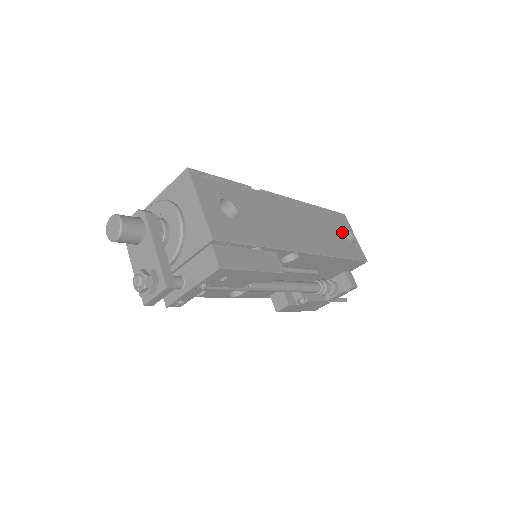
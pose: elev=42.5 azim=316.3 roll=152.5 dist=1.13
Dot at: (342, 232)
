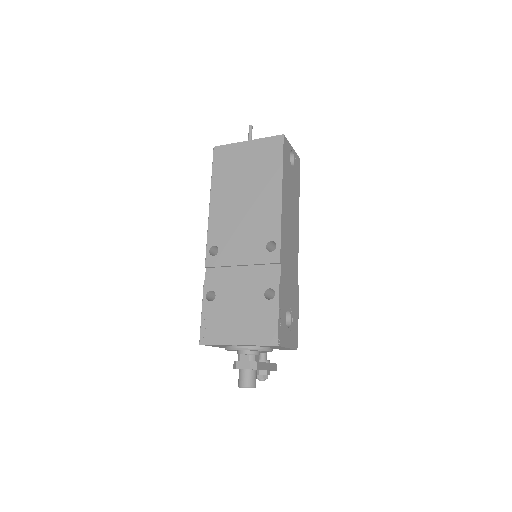
Dot at: (291, 167)
